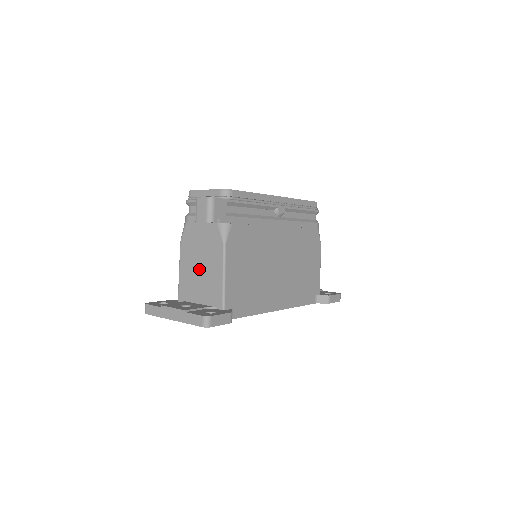
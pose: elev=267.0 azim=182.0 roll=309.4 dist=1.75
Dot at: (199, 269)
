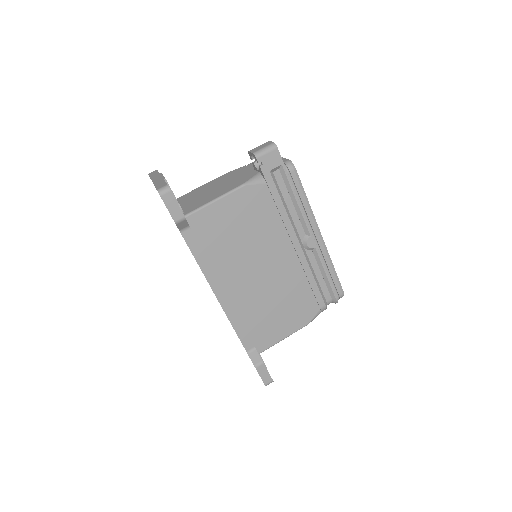
Dot at: (211, 189)
